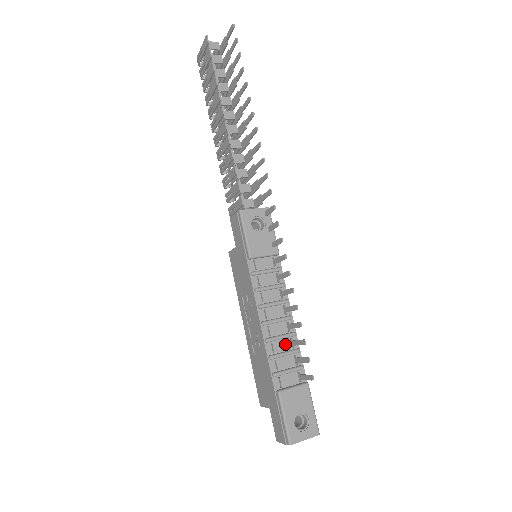
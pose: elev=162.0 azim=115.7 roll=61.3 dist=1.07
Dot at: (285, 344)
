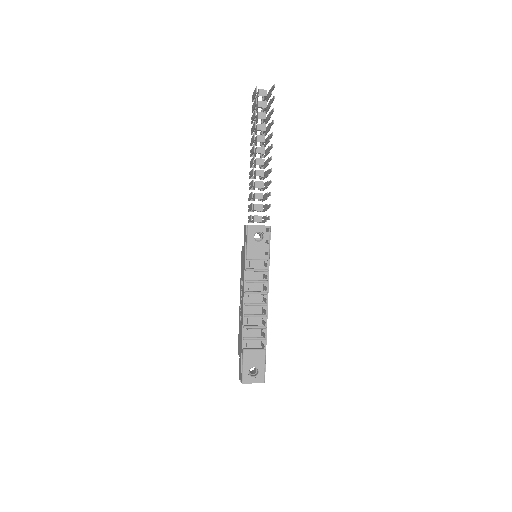
Dot at: (257, 321)
